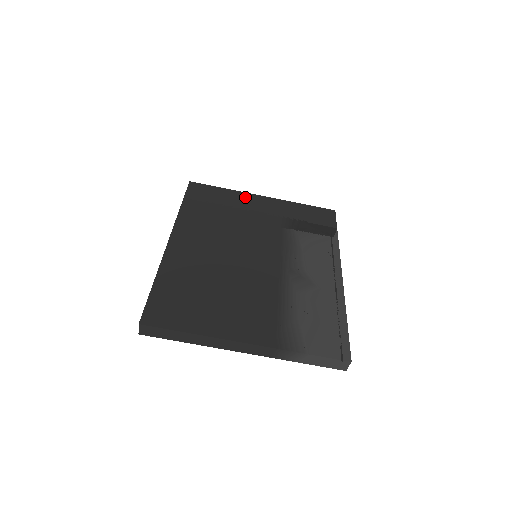
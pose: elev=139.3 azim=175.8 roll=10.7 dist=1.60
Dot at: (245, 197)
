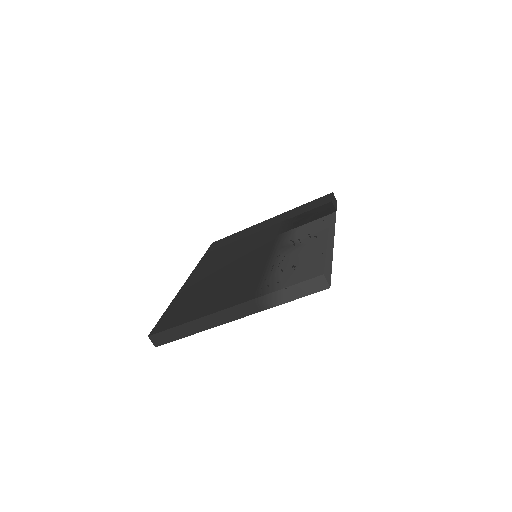
Dot at: (254, 227)
